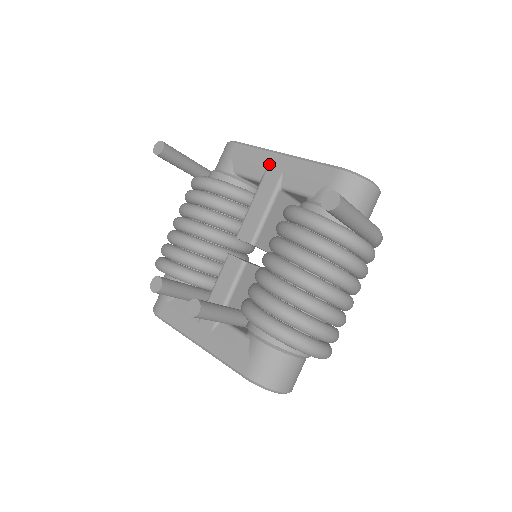
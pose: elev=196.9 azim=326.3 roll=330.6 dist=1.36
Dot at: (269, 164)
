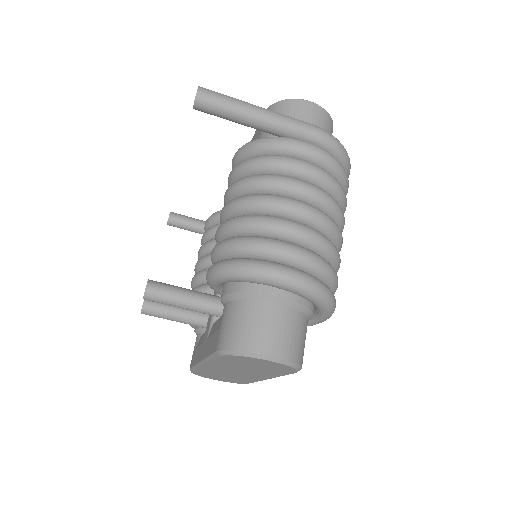
Dot at: occluded
